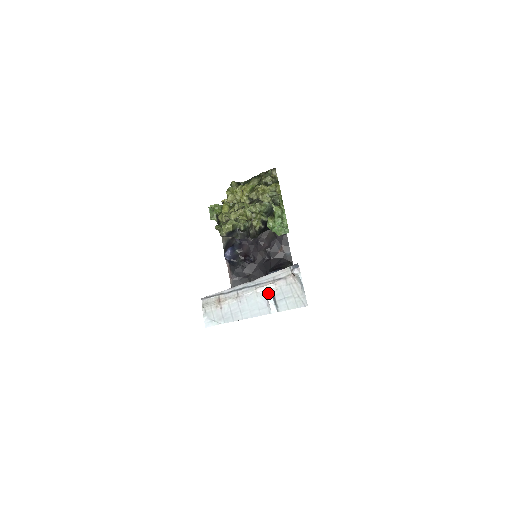
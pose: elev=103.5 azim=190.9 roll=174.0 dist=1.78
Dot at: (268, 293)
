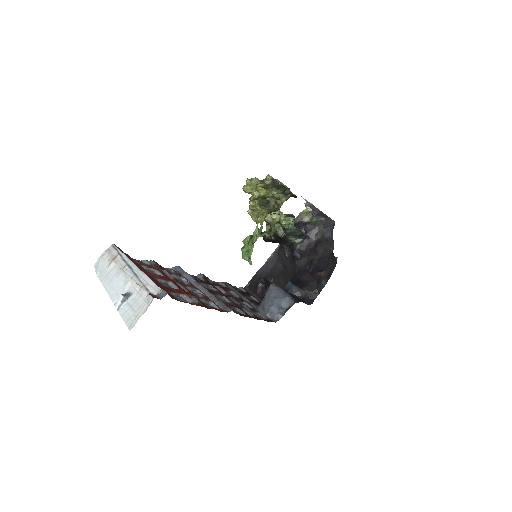
Dot at: (132, 290)
